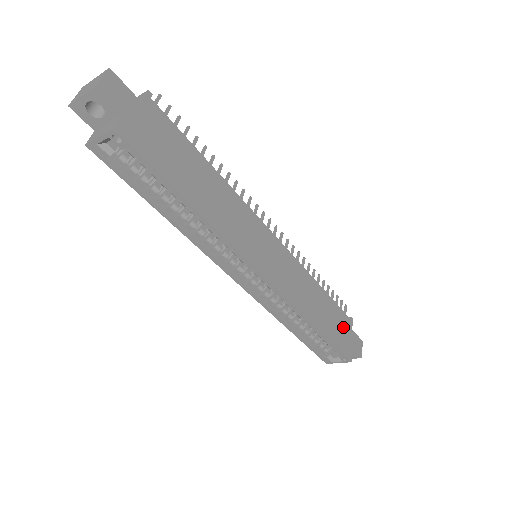
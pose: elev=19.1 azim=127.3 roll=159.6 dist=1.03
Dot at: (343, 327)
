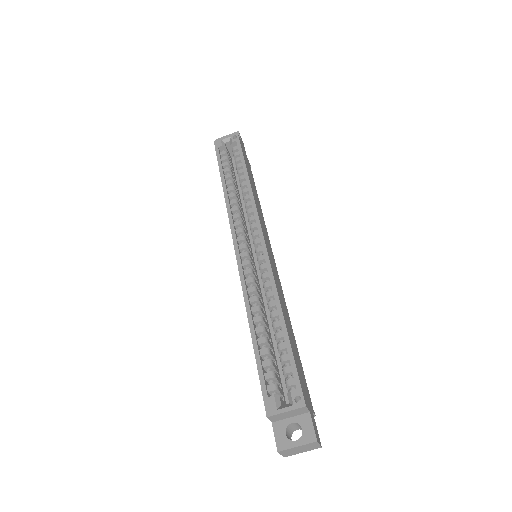
Dot at: (304, 385)
